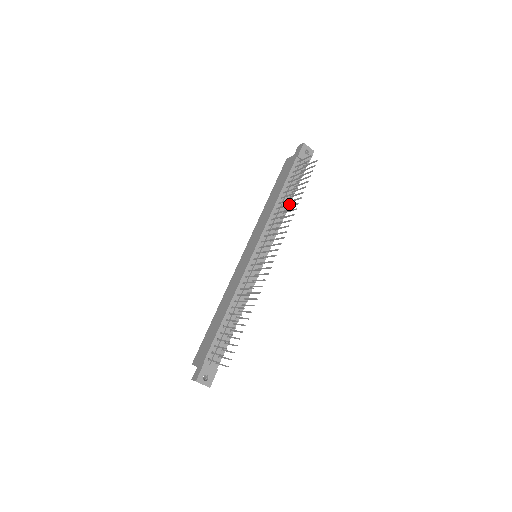
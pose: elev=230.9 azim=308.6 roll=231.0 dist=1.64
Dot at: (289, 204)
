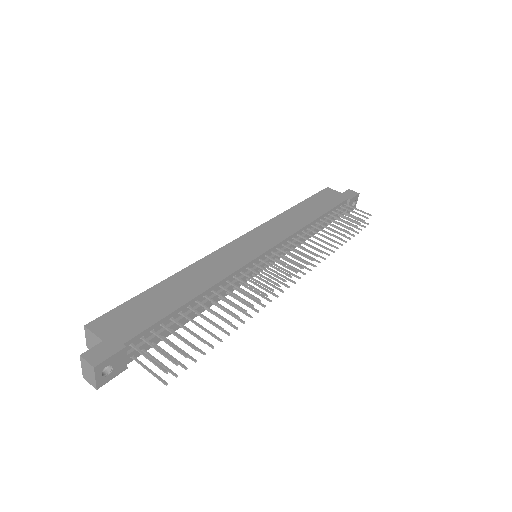
Dot at: occluded
